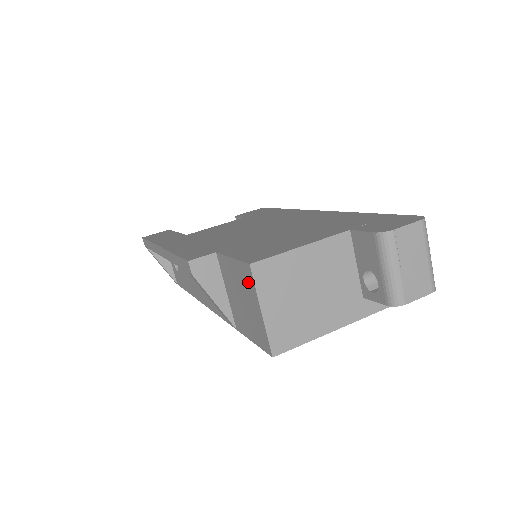
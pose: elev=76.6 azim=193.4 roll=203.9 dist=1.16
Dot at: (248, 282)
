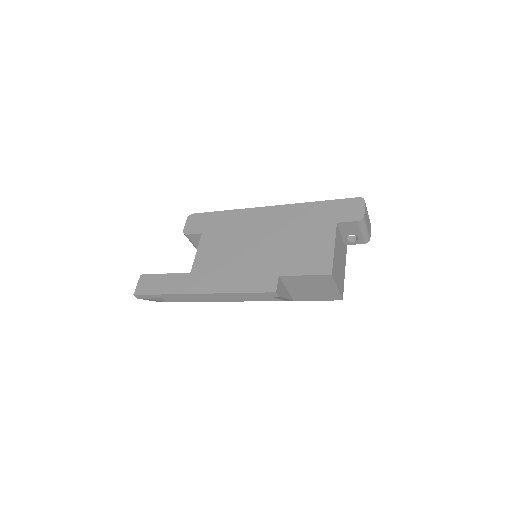
Dot at: (326, 281)
